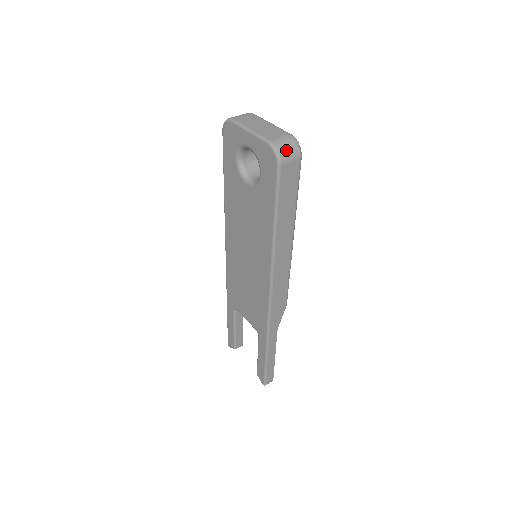
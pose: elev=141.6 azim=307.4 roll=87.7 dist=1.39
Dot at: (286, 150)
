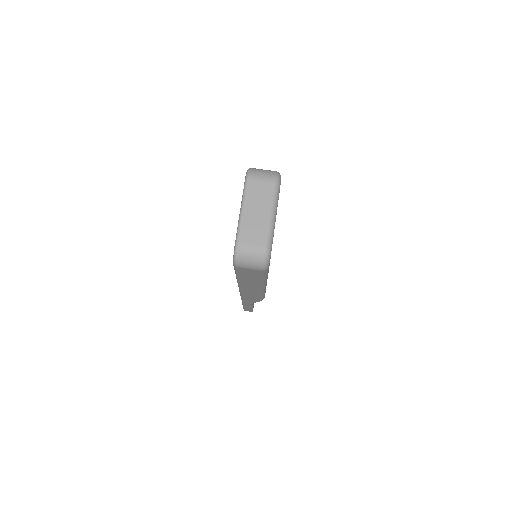
Dot at: (247, 261)
